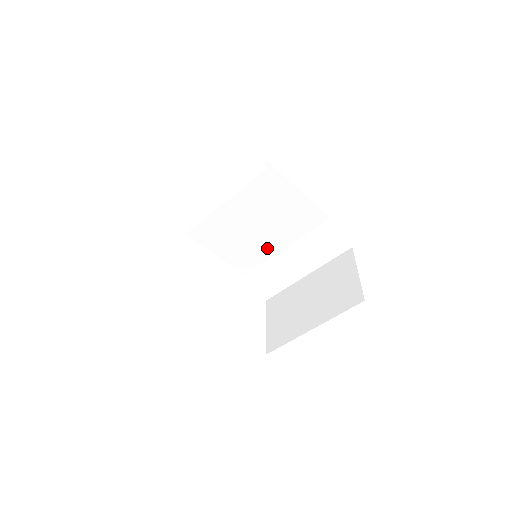
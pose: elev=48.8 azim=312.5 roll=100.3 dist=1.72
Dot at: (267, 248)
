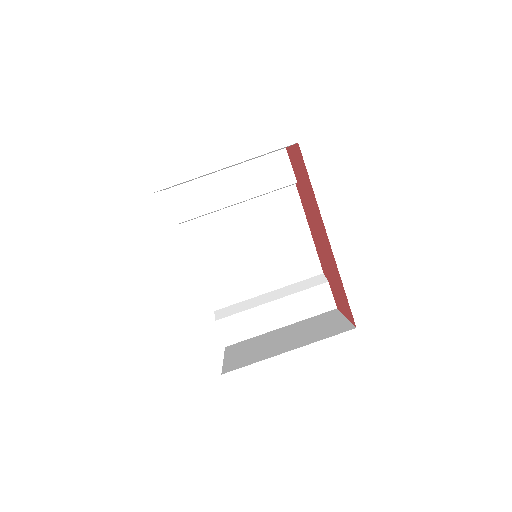
Dot at: (252, 284)
